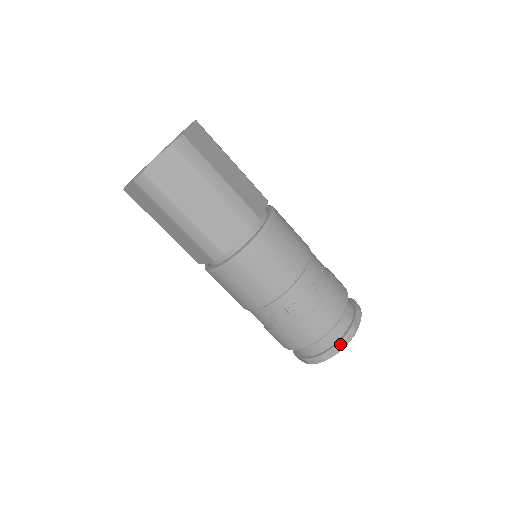
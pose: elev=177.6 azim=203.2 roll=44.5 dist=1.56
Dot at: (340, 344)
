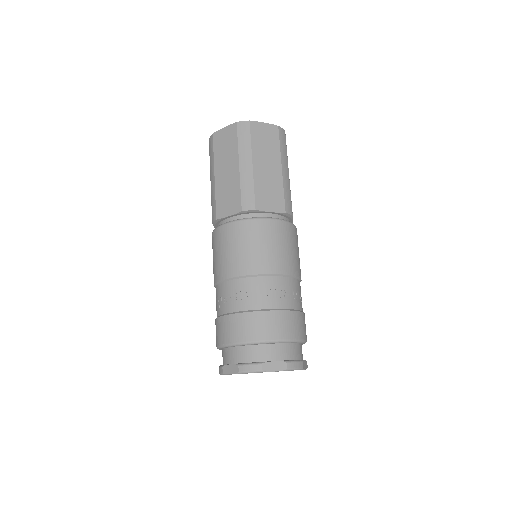
Dot at: (286, 362)
